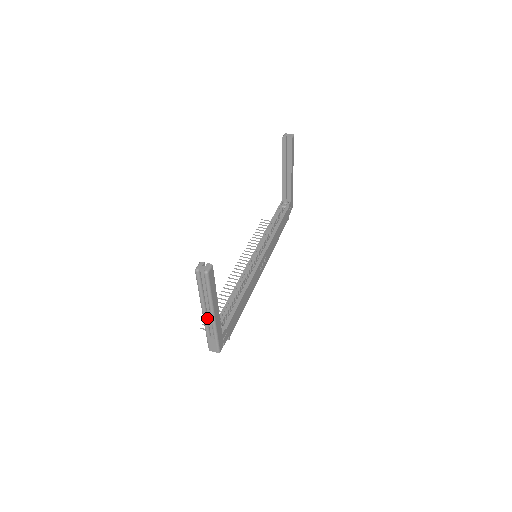
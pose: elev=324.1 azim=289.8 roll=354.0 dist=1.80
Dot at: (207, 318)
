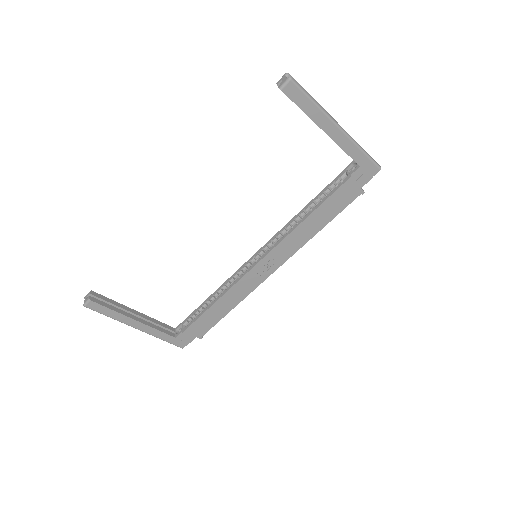
Dot at: occluded
